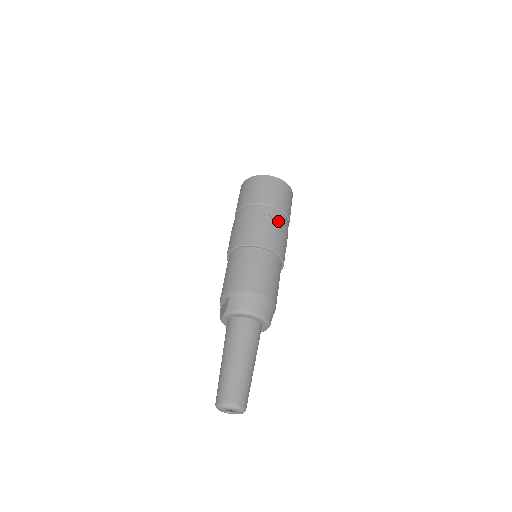
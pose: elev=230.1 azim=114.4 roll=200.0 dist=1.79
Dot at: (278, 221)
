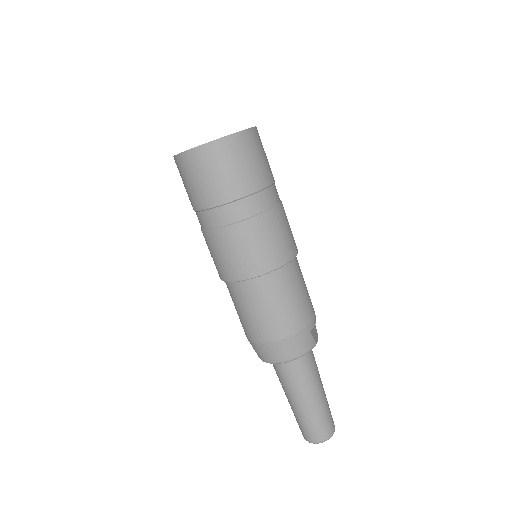
Dot at: (242, 224)
